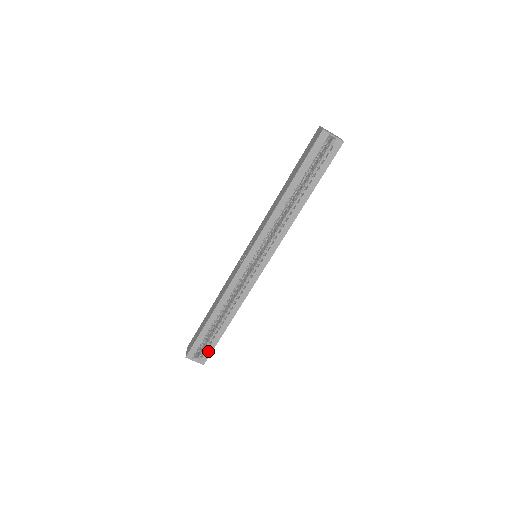
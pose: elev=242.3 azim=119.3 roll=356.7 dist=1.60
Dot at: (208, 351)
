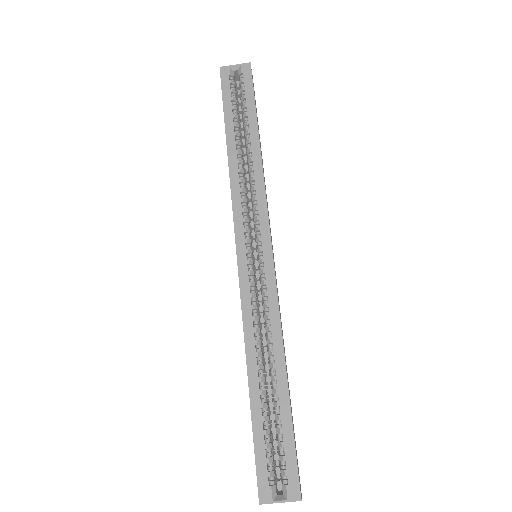
Dot at: (289, 461)
